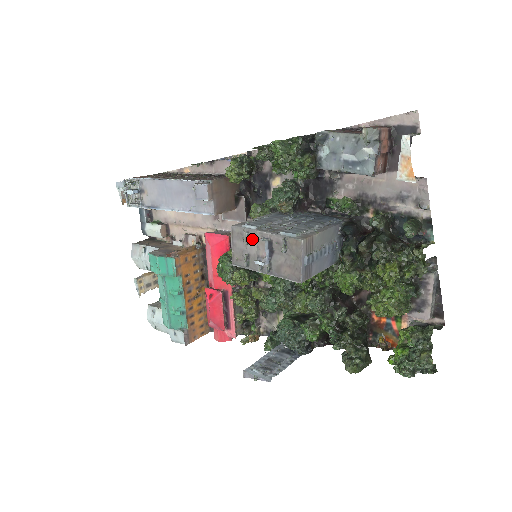
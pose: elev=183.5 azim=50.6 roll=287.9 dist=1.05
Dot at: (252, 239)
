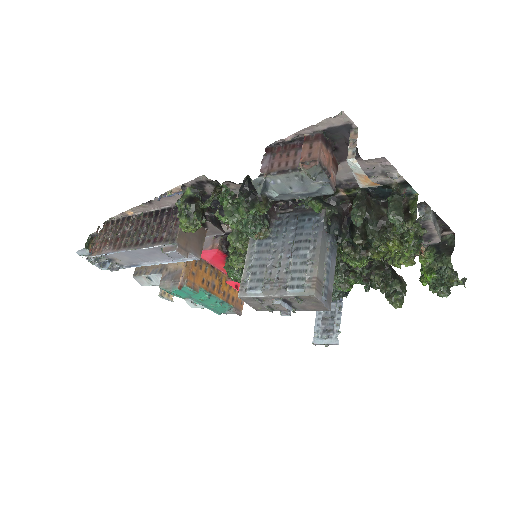
Dot at: (264, 300)
